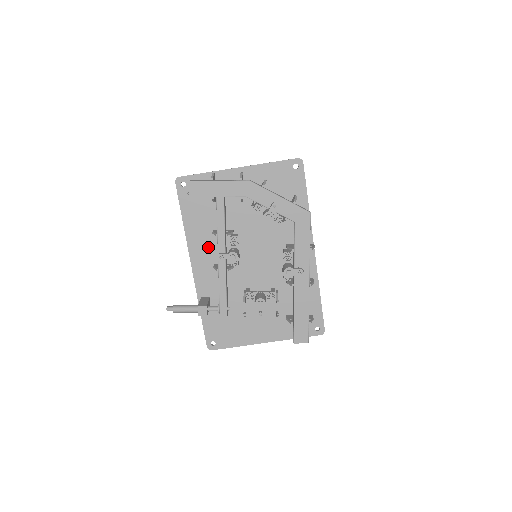
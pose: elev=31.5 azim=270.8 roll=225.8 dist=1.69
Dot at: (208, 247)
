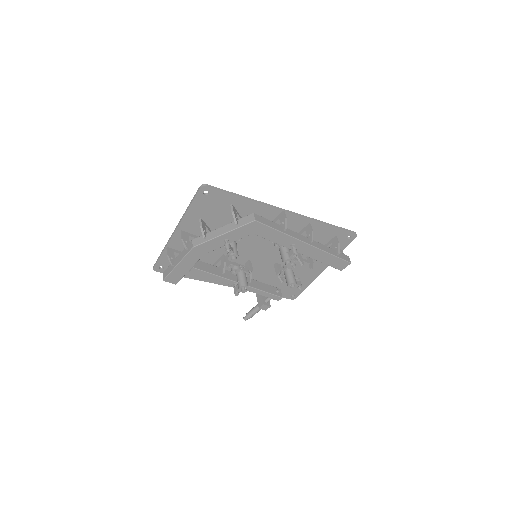
Dot at: occluded
